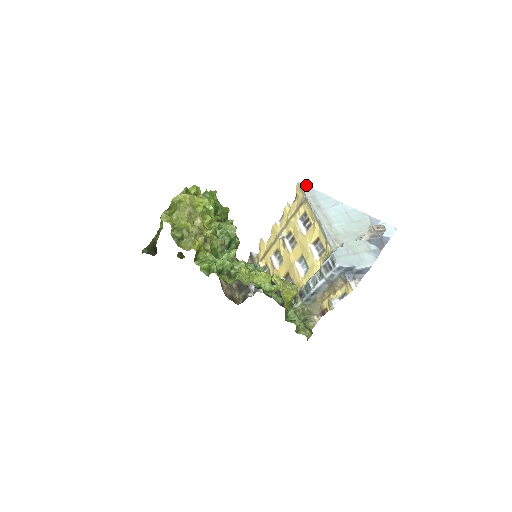
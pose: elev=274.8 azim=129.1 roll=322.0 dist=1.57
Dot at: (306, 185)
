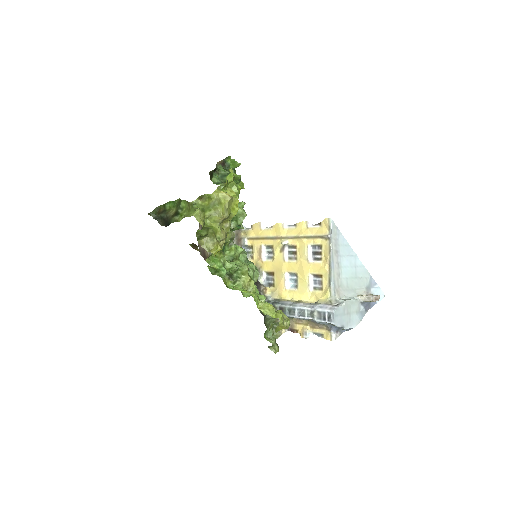
Dot at: occluded
